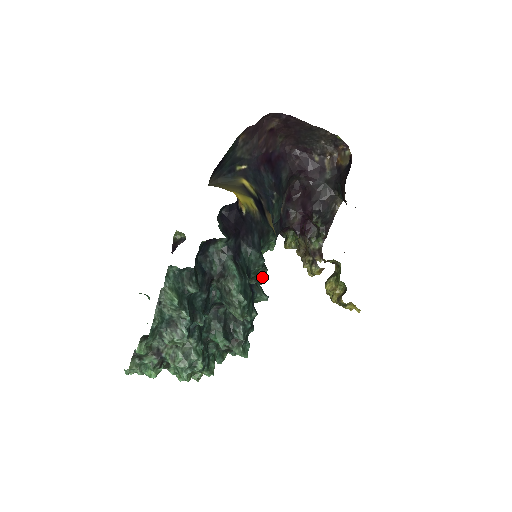
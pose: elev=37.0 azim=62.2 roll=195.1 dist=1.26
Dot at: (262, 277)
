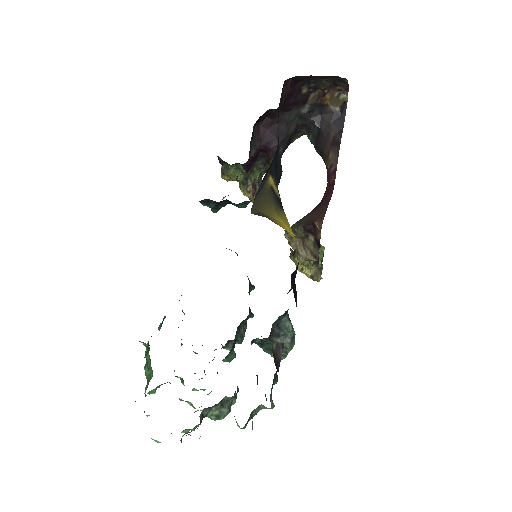
Dot at: occluded
